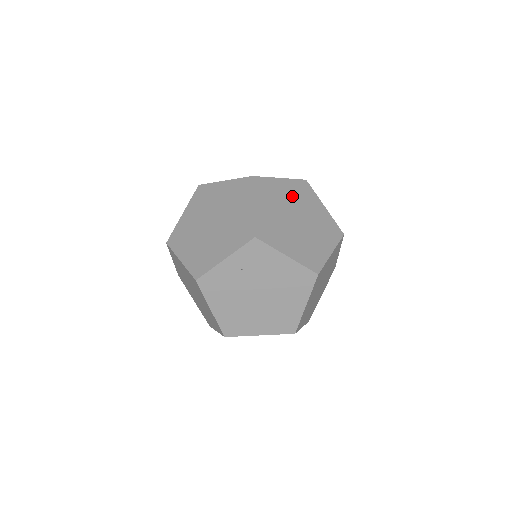
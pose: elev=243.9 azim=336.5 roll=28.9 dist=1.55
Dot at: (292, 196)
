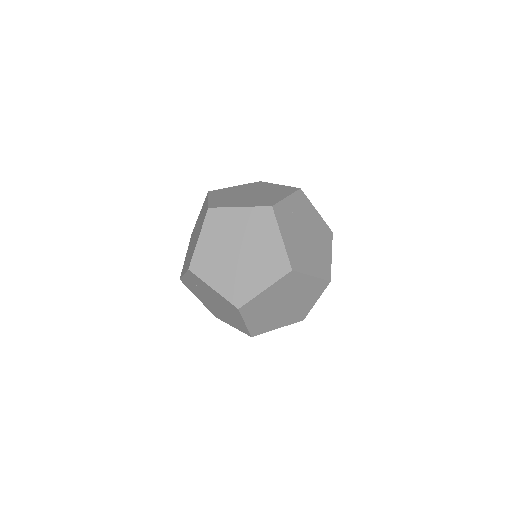
Dot at: (245, 227)
